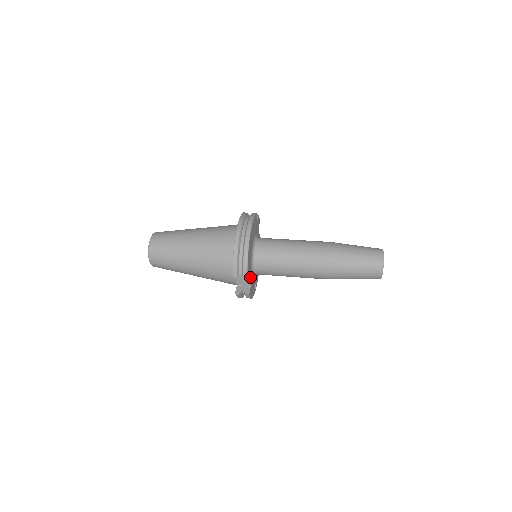
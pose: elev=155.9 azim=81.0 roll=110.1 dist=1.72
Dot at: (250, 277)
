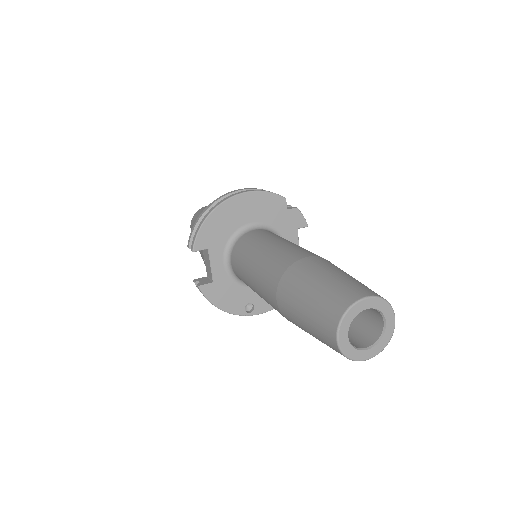
Dot at: (214, 266)
